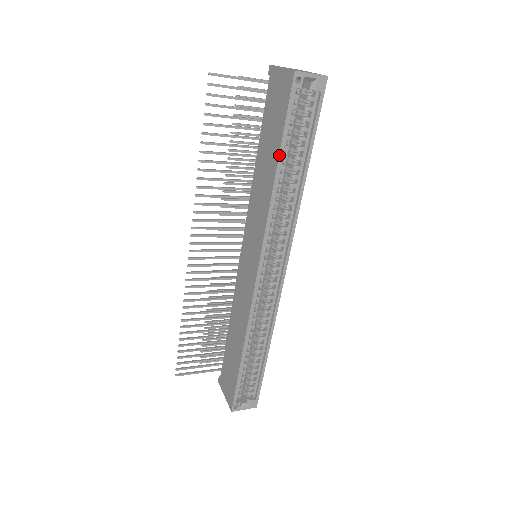
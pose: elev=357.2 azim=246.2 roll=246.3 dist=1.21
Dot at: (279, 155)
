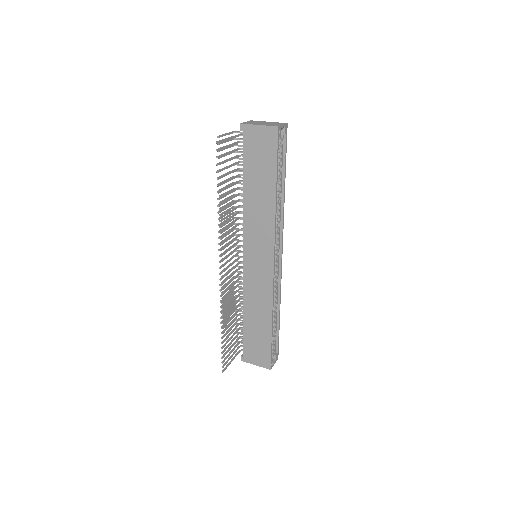
Dot at: (276, 182)
